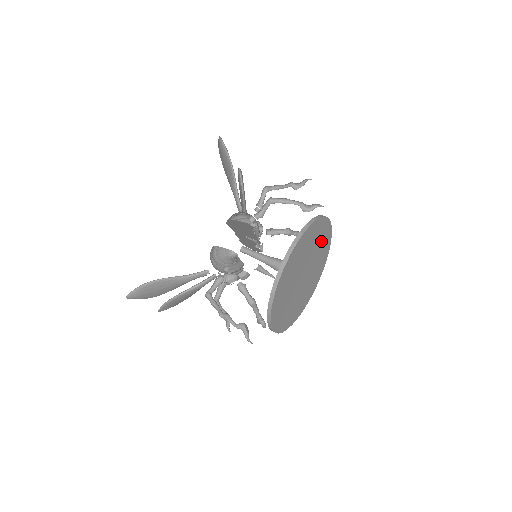
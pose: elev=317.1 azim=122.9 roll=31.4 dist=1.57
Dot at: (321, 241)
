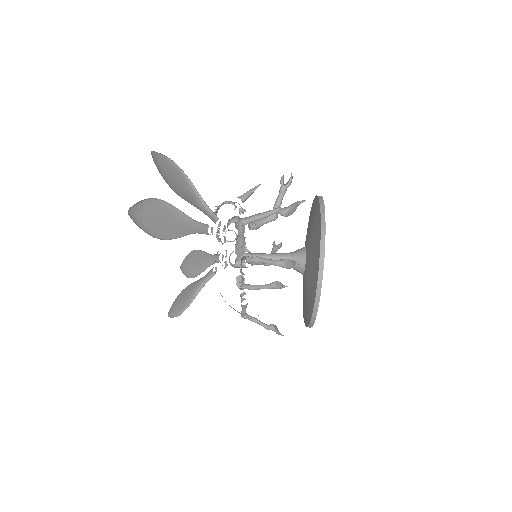
Dot at: occluded
